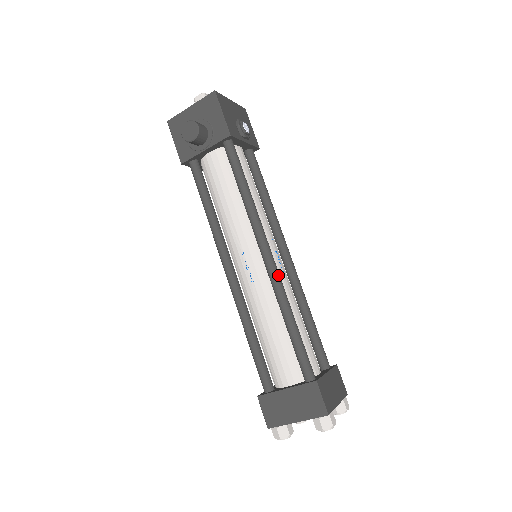
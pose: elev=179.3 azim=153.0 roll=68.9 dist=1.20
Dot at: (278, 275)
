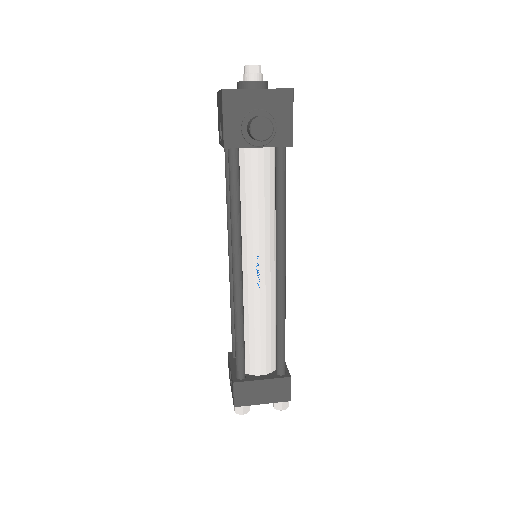
Dot at: (285, 288)
